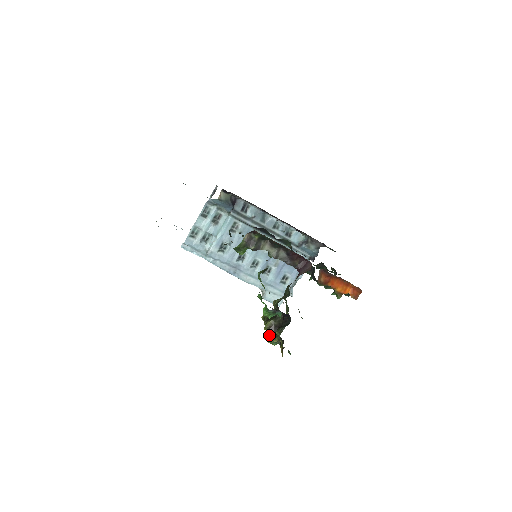
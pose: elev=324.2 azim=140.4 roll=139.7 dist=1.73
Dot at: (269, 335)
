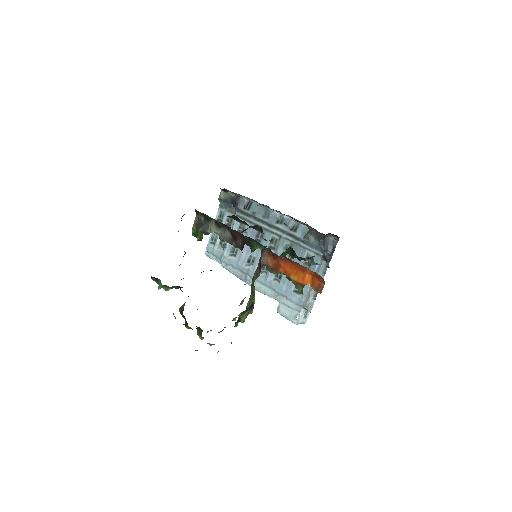
Dot at: occluded
